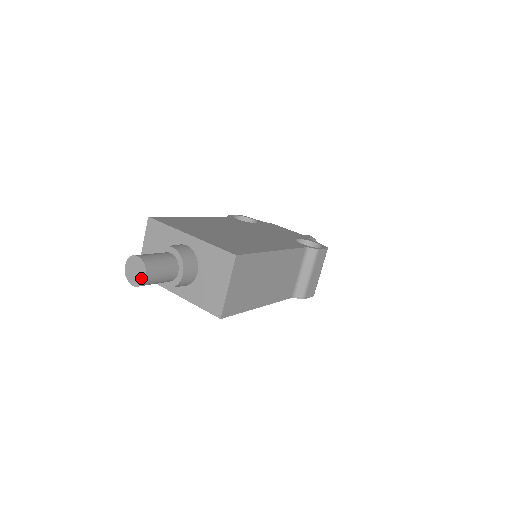
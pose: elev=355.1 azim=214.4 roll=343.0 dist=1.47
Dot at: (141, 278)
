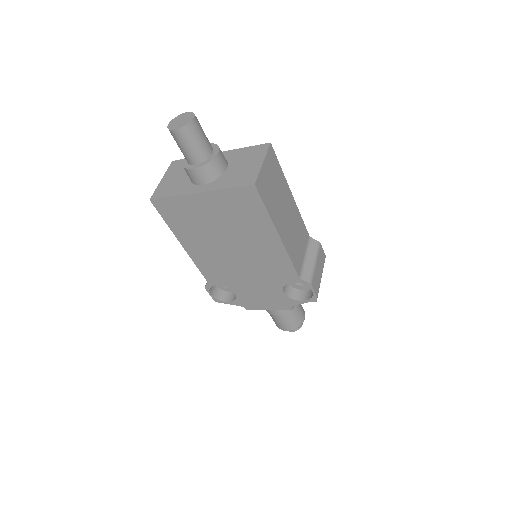
Dot at: (188, 120)
